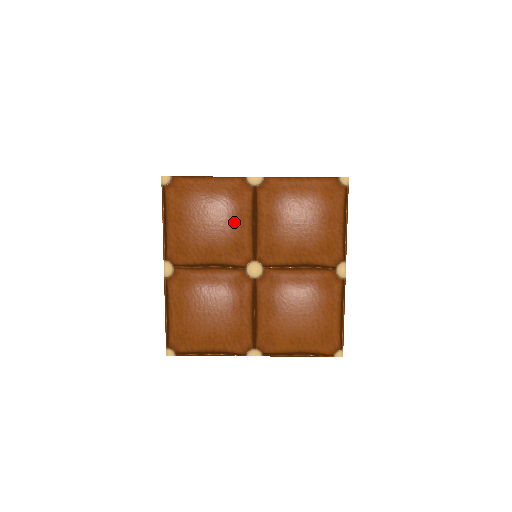
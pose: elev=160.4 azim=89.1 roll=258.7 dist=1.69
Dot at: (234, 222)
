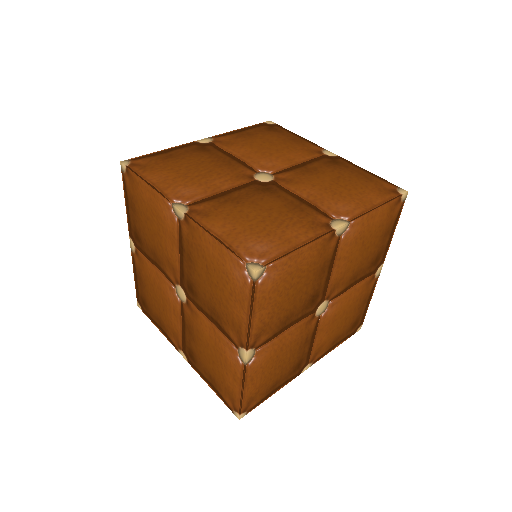
Dot at: (316, 278)
